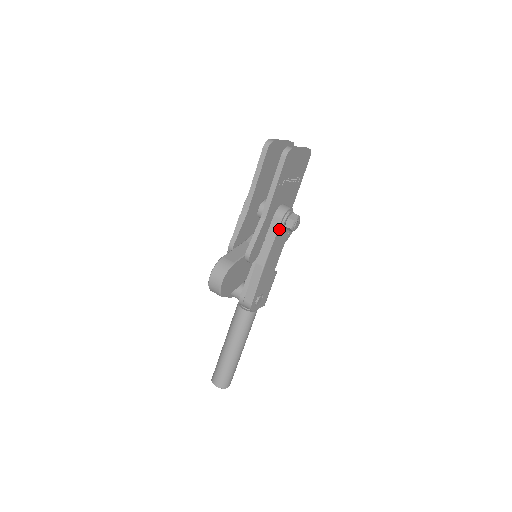
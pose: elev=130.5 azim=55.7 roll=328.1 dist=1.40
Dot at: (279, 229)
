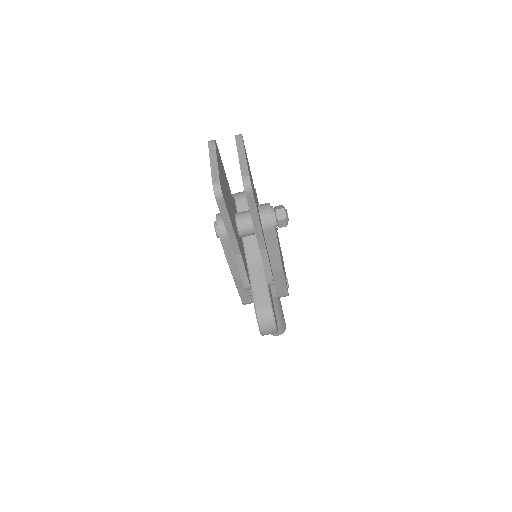
Dot at: (275, 235)
